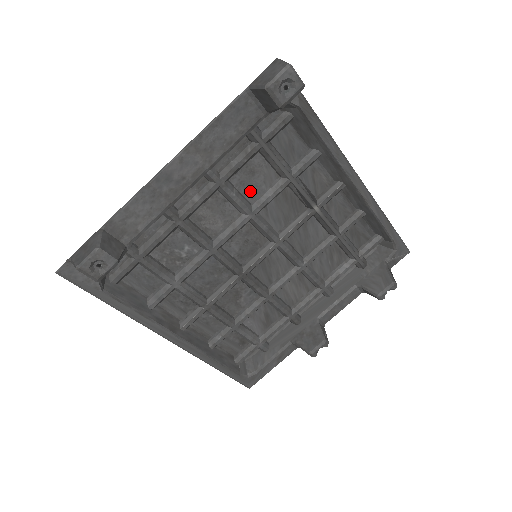
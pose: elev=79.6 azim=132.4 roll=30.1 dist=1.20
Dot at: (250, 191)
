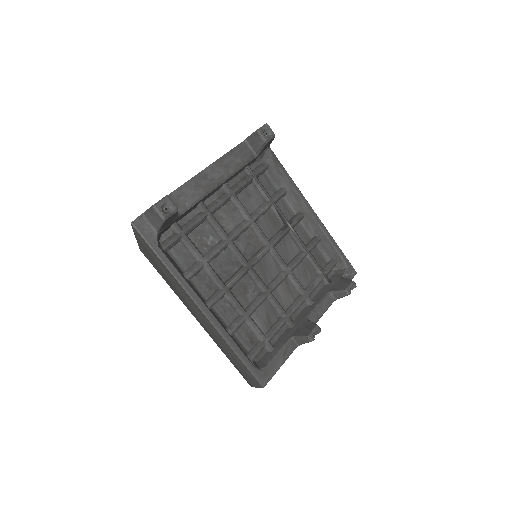
Dot at: (248, 207)
